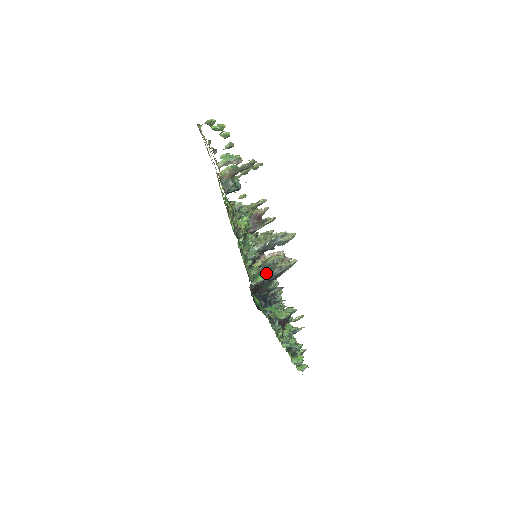
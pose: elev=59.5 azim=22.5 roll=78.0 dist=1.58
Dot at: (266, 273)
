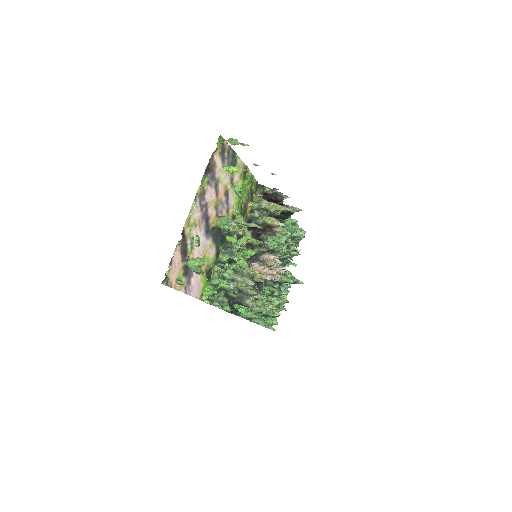
Dot at: (237, 301)
